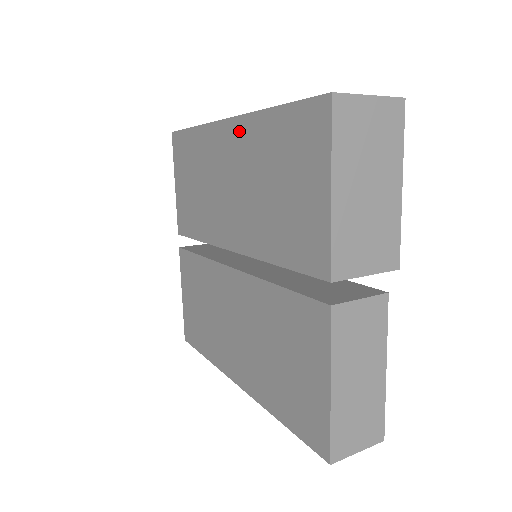
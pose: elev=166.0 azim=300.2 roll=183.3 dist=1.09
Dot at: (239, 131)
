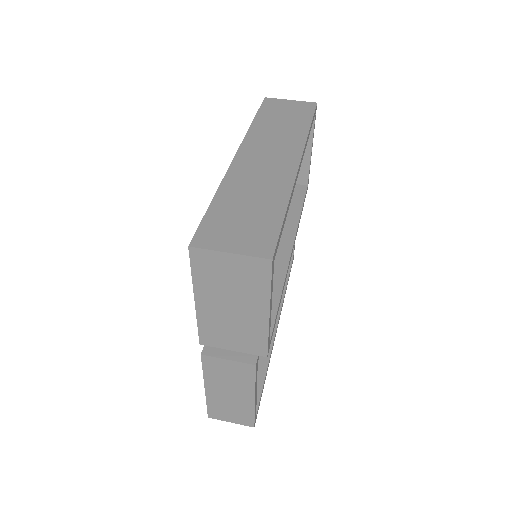
Dot at: occluded
